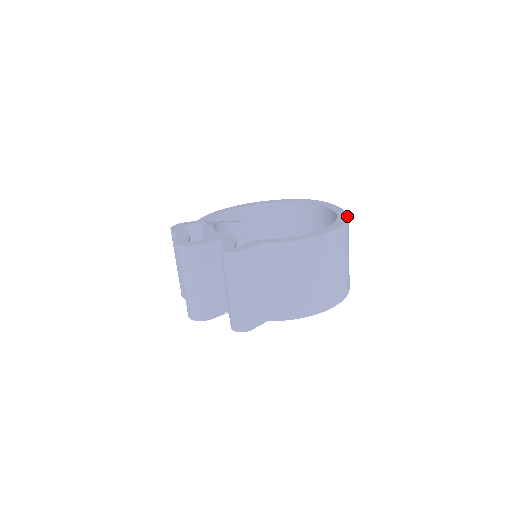
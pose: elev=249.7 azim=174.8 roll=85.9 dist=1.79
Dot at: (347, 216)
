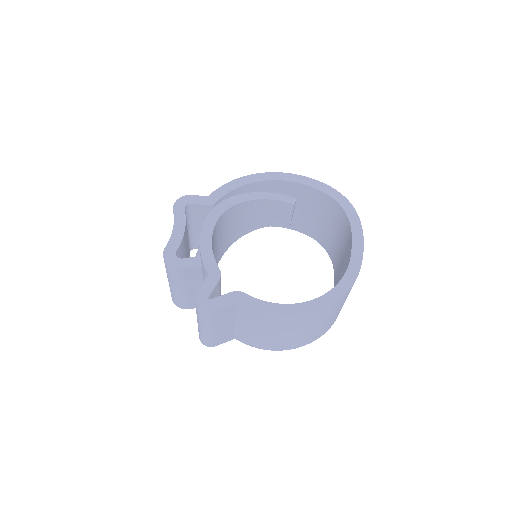
Dot at: (355, 278)
